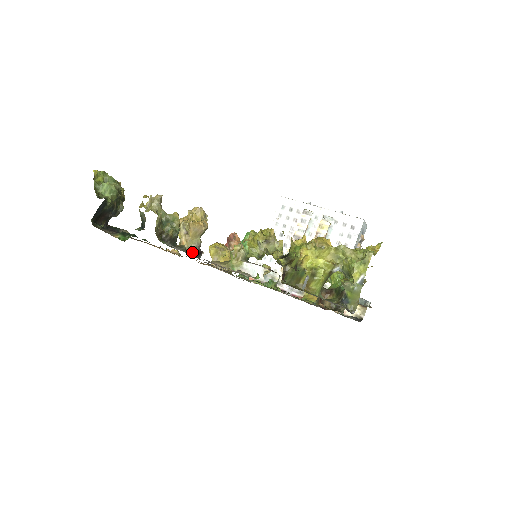
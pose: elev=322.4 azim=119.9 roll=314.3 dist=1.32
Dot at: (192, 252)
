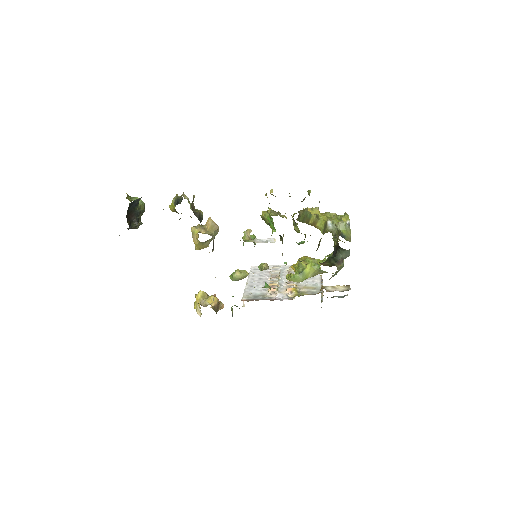
Dot at: (211, 234)
